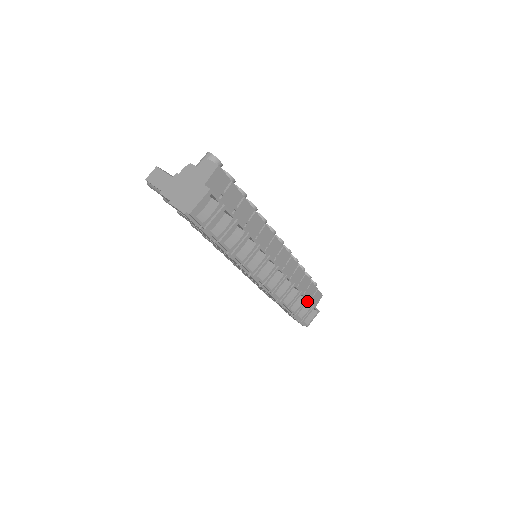
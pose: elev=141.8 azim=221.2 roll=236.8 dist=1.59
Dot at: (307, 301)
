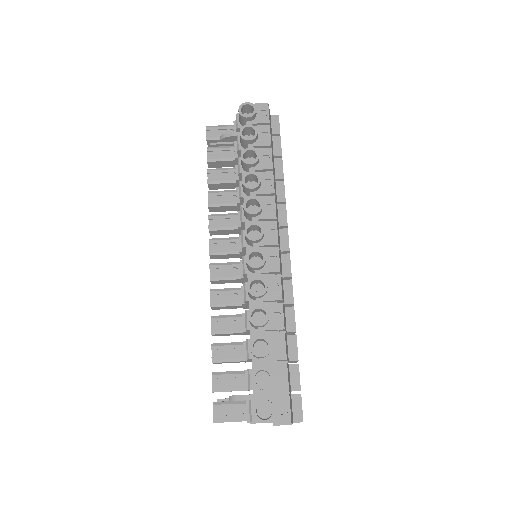
Dot at: (281, 156)
